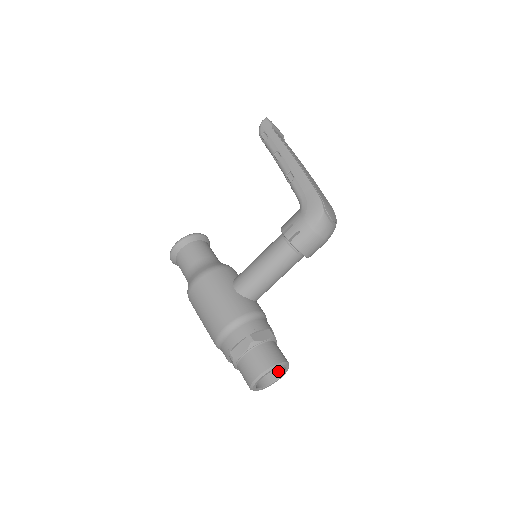
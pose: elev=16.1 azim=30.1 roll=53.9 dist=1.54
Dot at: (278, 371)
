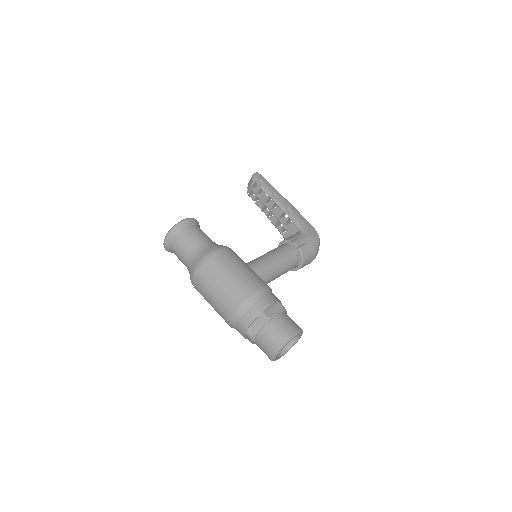
Dot at: occluded
